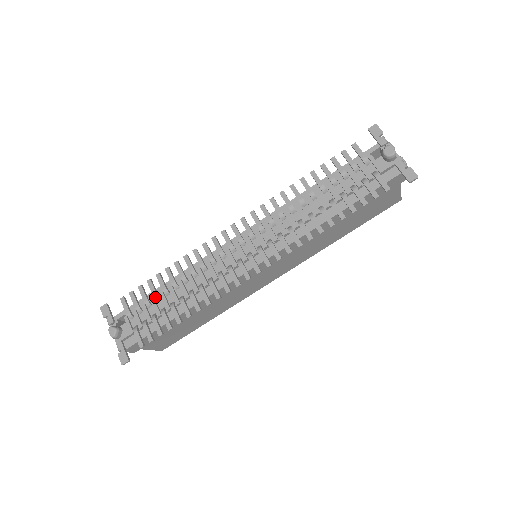
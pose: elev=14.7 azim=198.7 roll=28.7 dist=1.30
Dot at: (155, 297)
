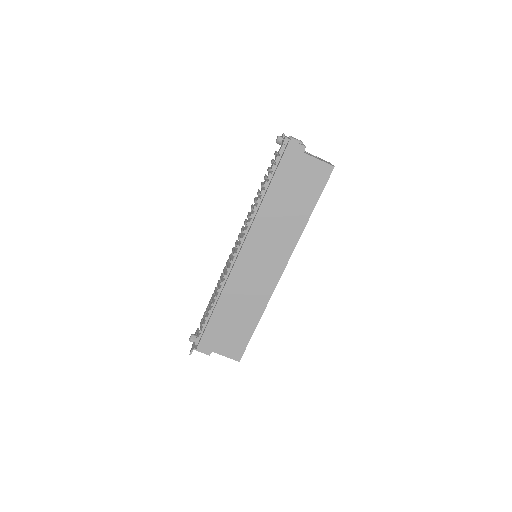
Dot at: (208, 307)
